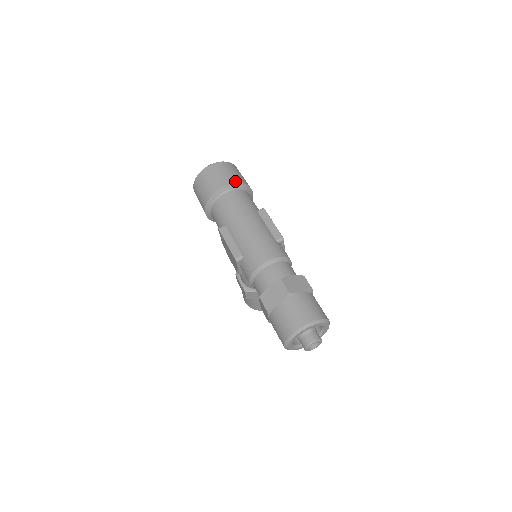
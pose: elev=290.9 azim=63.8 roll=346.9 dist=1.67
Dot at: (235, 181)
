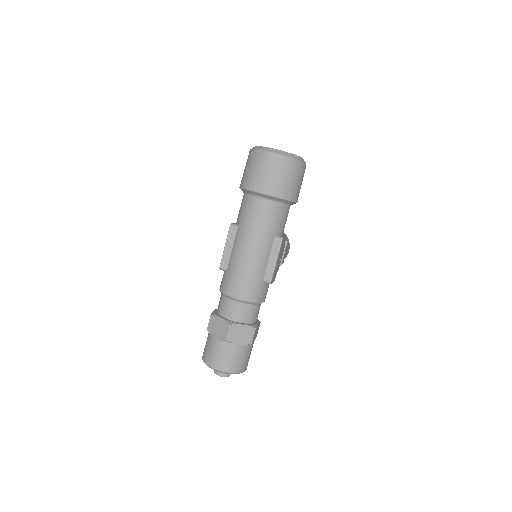
Dot at: (277, 194)
